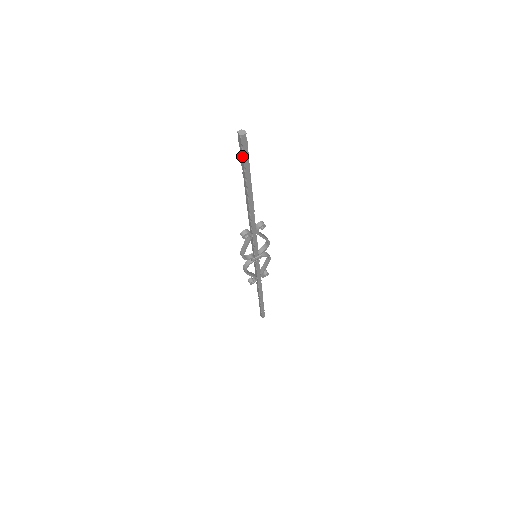
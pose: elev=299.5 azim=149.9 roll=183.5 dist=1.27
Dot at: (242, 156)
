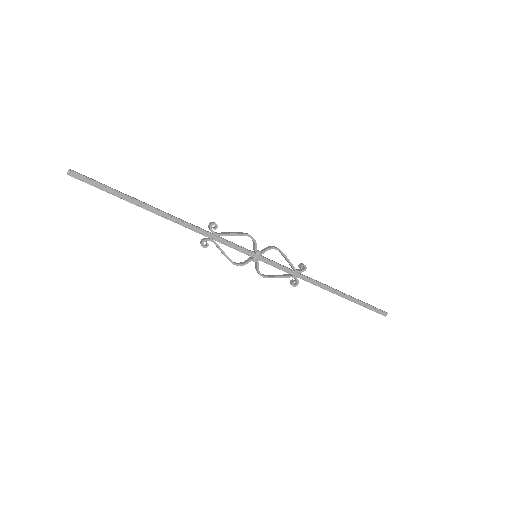
Dot at: occluded
